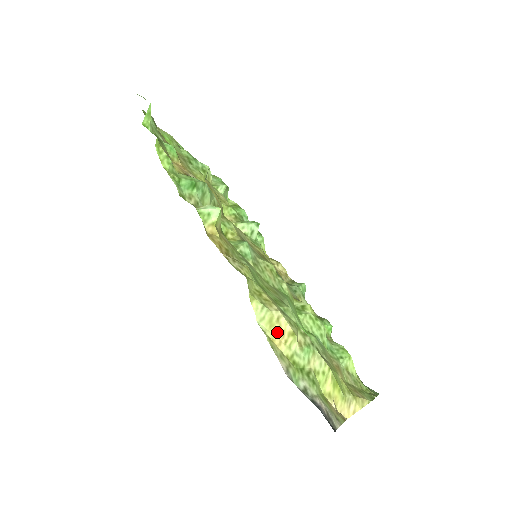
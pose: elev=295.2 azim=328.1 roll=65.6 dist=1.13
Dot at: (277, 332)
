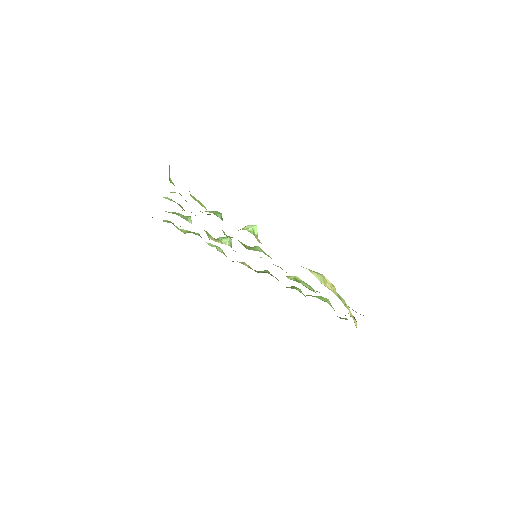
Dot at: (329, 286)
